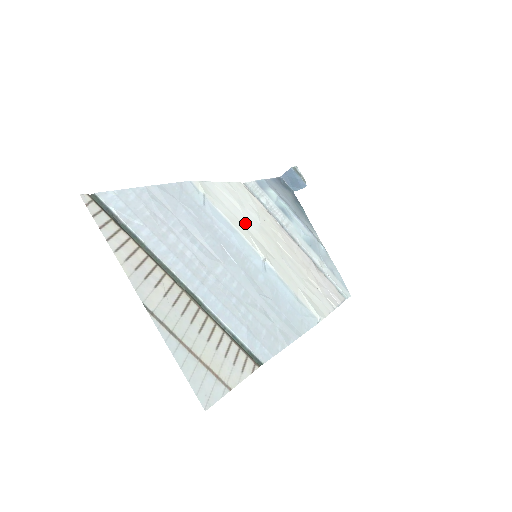
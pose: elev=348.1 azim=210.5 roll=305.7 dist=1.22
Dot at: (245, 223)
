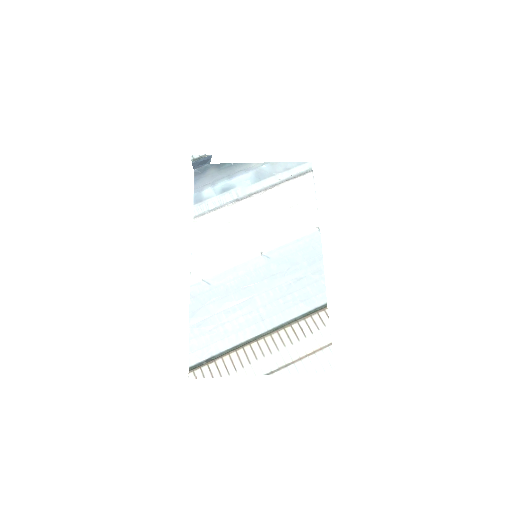
Dot at: (230, 250)
